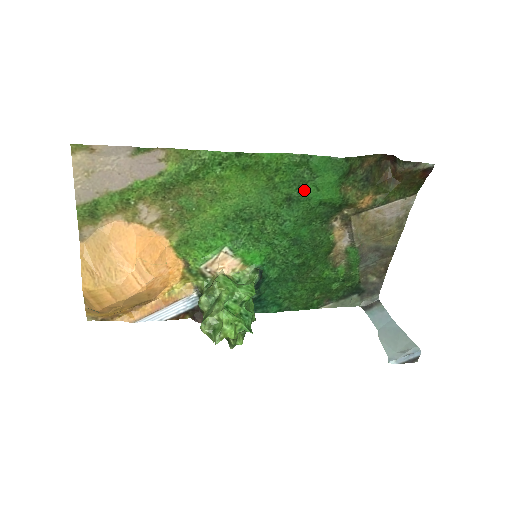
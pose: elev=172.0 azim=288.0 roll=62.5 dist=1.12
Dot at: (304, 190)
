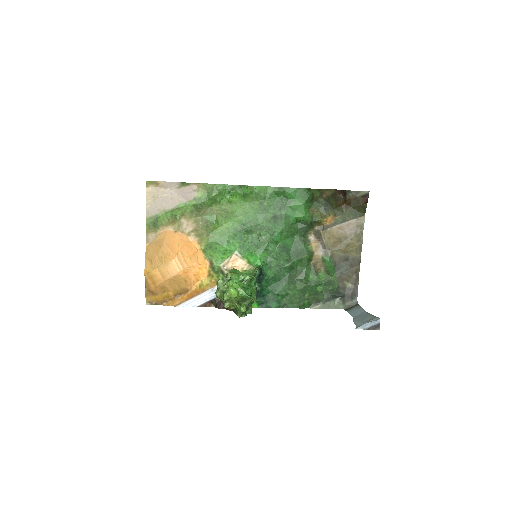
Dot at: (284, 211)
